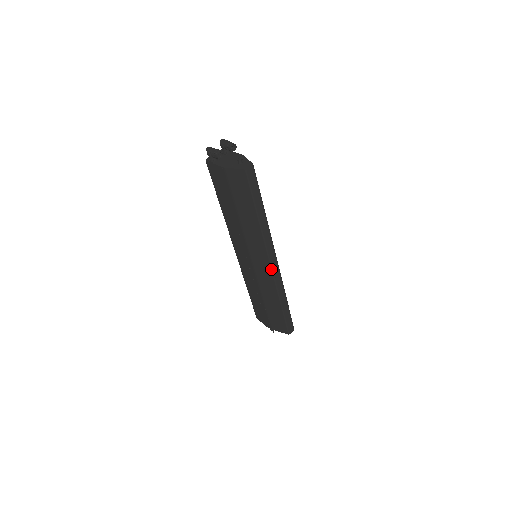
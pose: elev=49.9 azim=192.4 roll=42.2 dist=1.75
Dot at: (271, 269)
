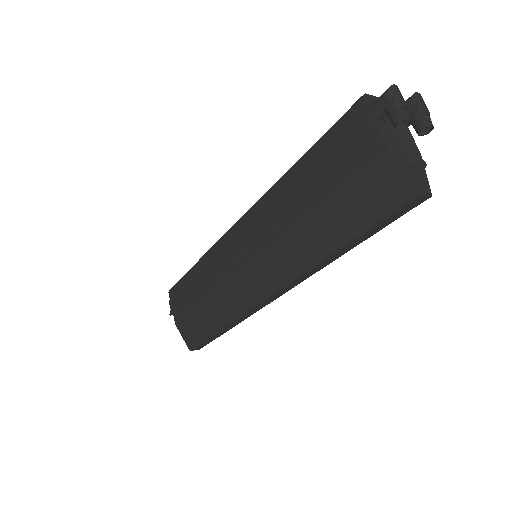
Dot at: (262, 300)
